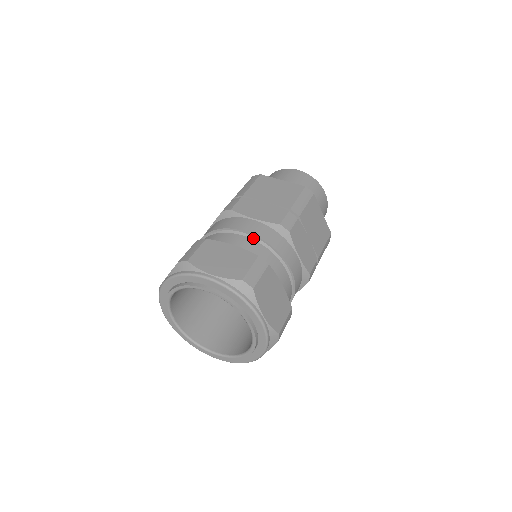
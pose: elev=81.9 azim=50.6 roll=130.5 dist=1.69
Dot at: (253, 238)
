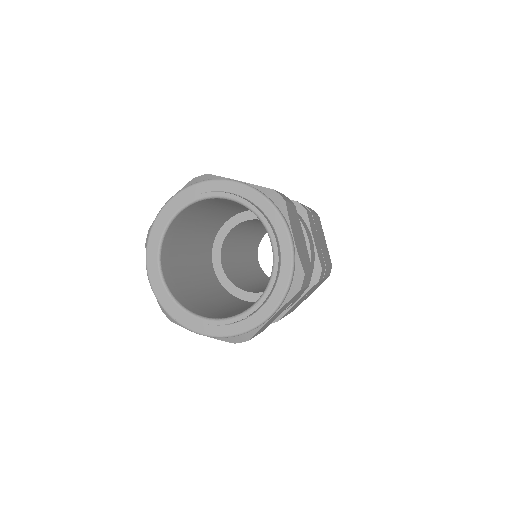
Dot at: occluded
